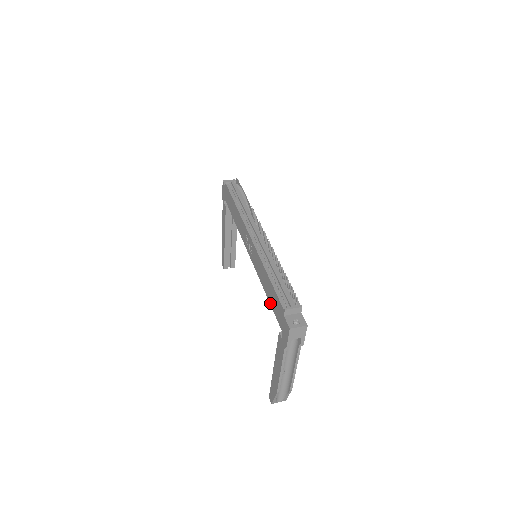
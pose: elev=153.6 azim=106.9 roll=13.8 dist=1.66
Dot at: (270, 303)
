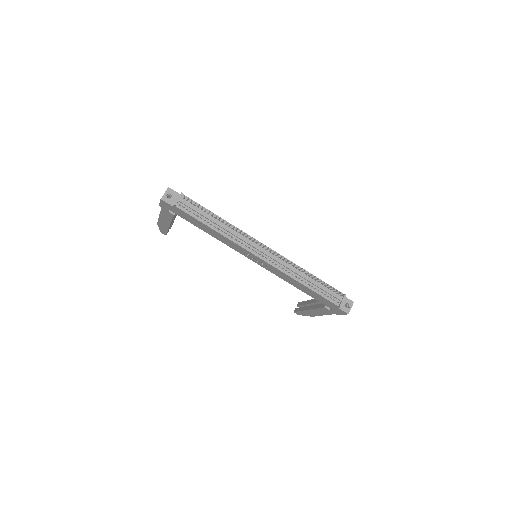
Dot at: occluded
